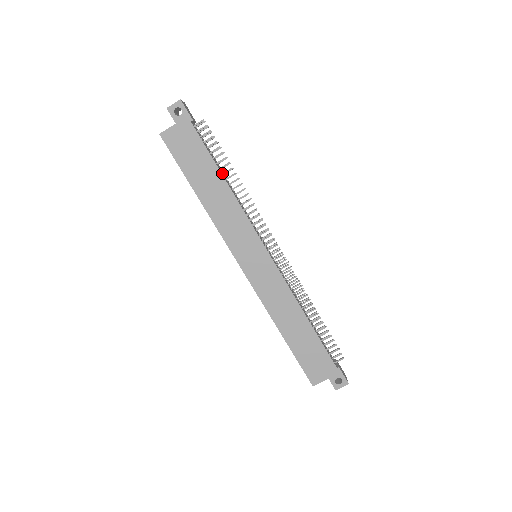
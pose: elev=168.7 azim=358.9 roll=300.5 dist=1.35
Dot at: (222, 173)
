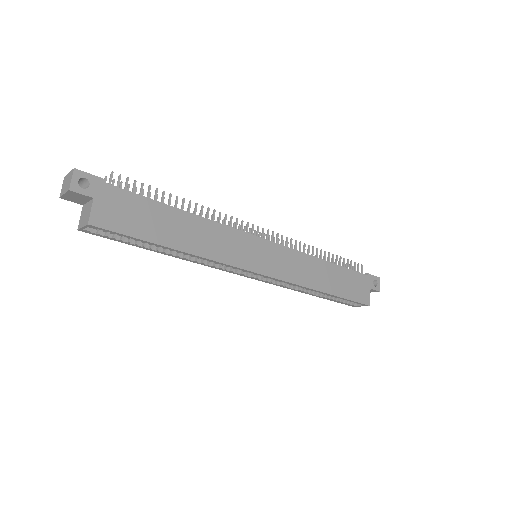
Dot at: (174, 209)
